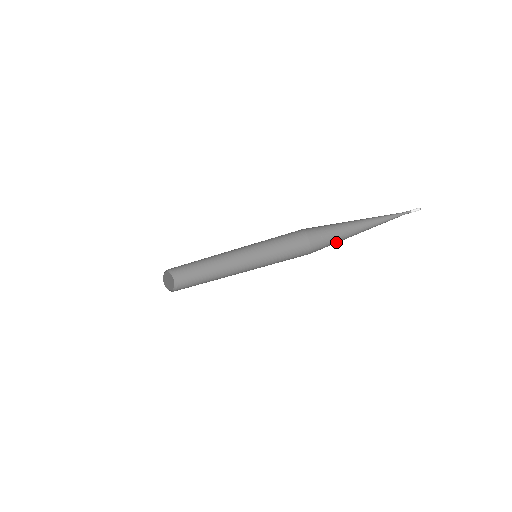
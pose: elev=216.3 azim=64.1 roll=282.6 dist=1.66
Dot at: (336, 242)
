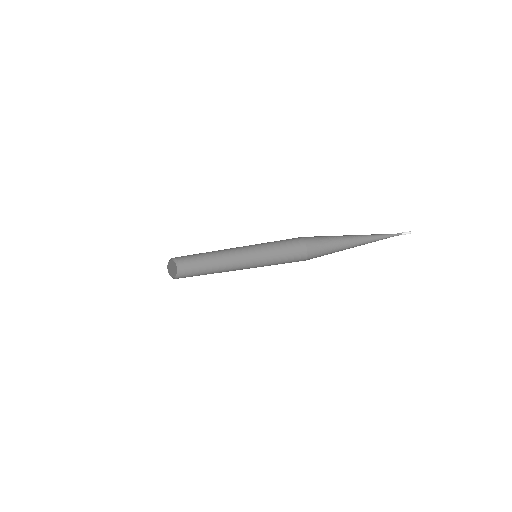
Dot at: (331, 252)
